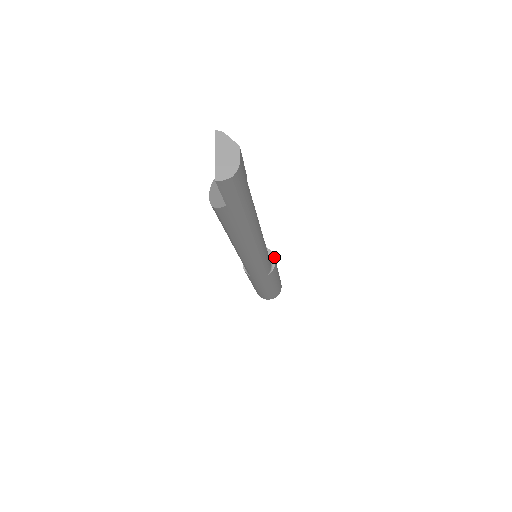
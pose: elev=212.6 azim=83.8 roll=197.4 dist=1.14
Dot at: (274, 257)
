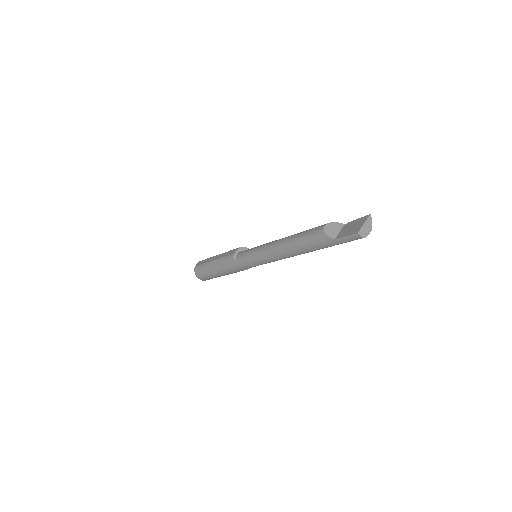
Dot at: occluded
